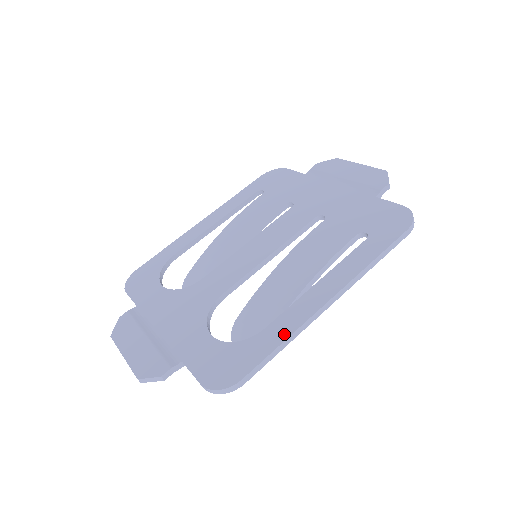
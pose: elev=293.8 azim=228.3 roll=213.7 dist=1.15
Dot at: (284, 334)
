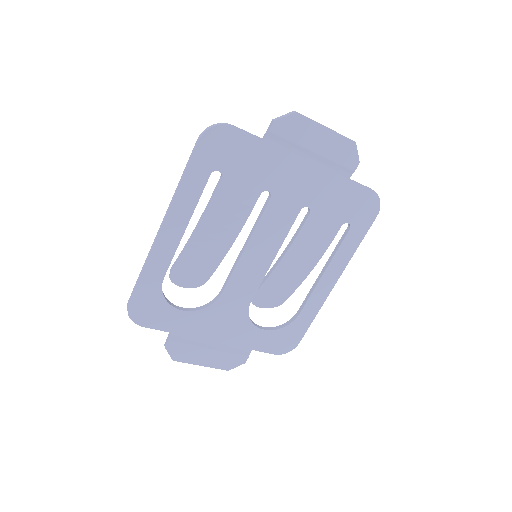
Dot at: (314, 313)
